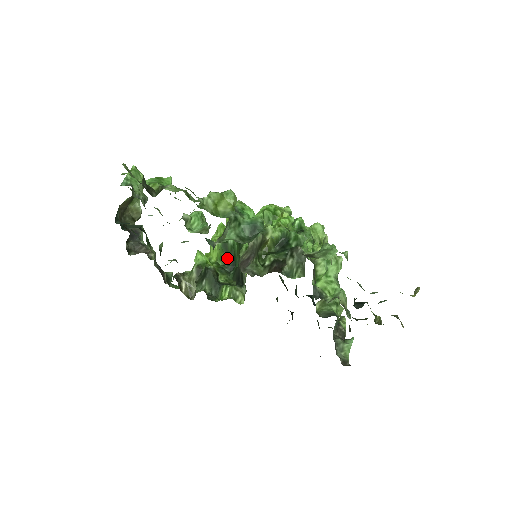
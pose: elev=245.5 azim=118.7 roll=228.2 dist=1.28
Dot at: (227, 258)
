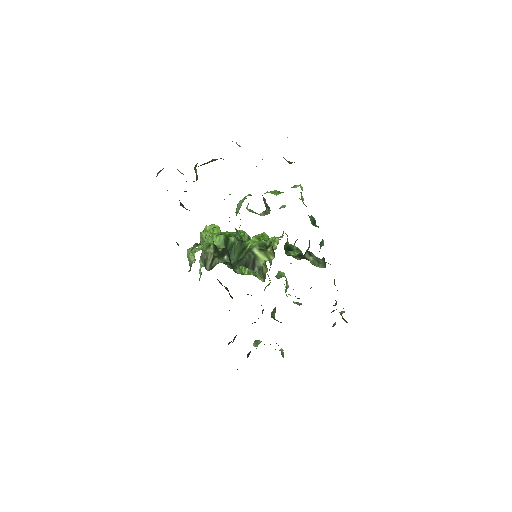
Dot at: occluded
